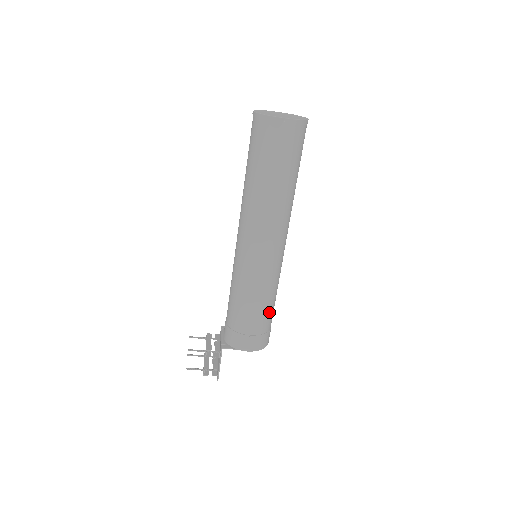
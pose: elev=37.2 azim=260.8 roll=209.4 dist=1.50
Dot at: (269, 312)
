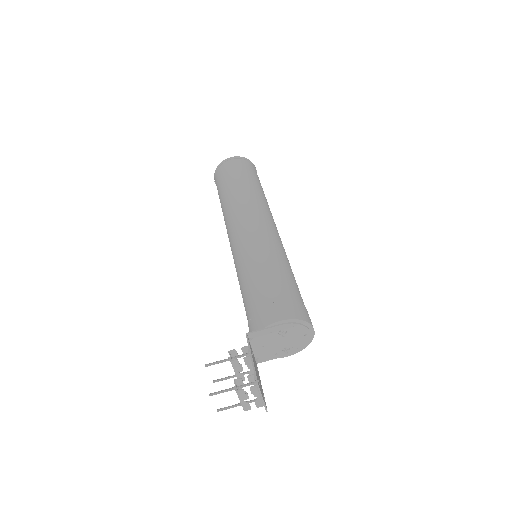
Dot at: (288, 280)
